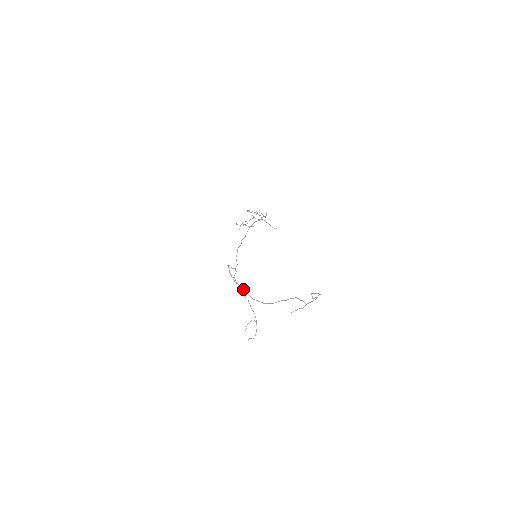
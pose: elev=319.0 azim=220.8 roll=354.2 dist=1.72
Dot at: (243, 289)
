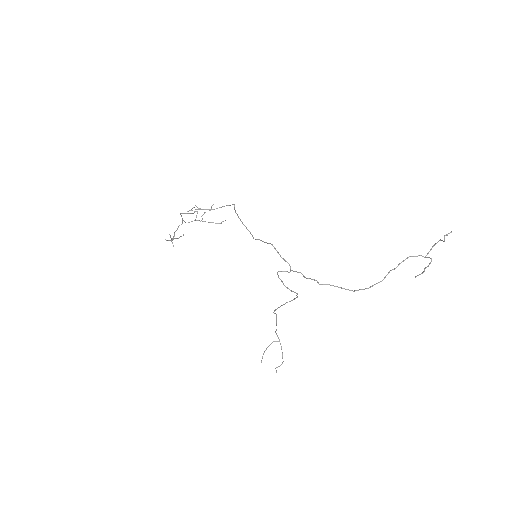
Dot at: (296, 297)
